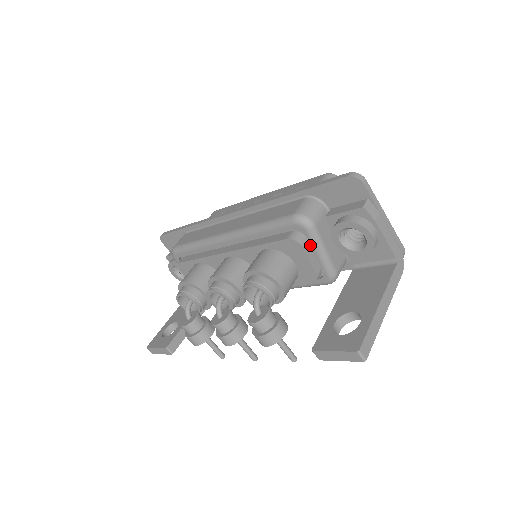
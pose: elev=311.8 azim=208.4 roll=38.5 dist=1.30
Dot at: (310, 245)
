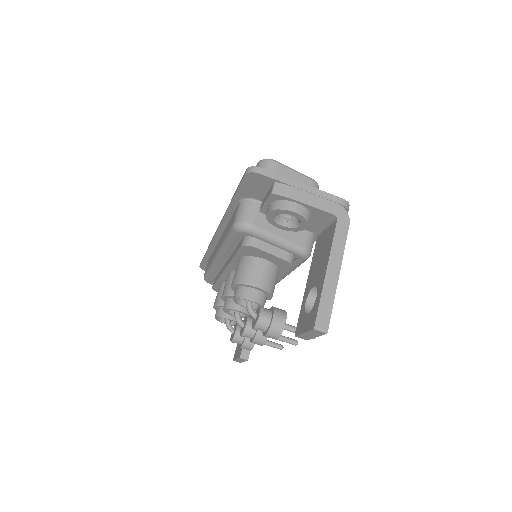
Dot at: (263, 240)
